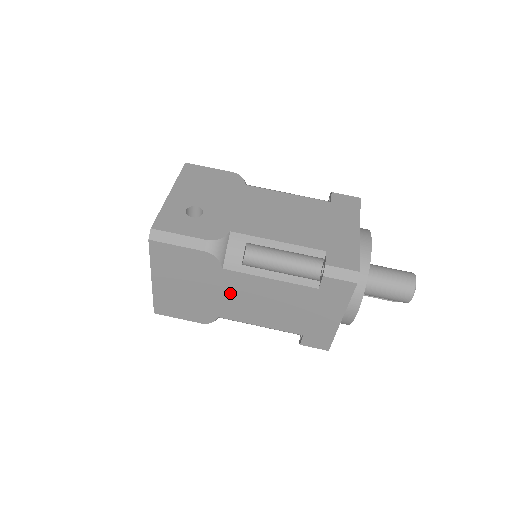
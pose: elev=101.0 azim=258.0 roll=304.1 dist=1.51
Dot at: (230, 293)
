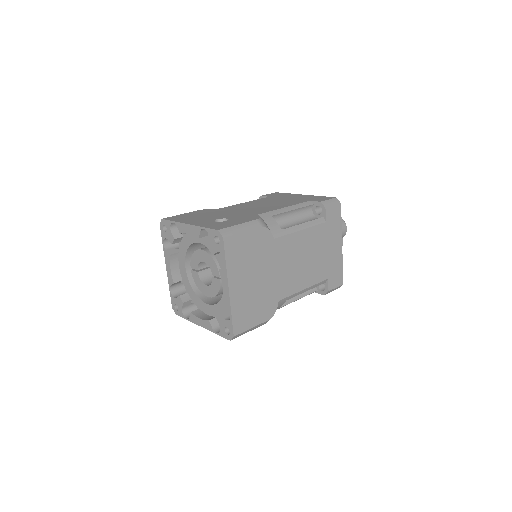
Dot at: (282, 264)
